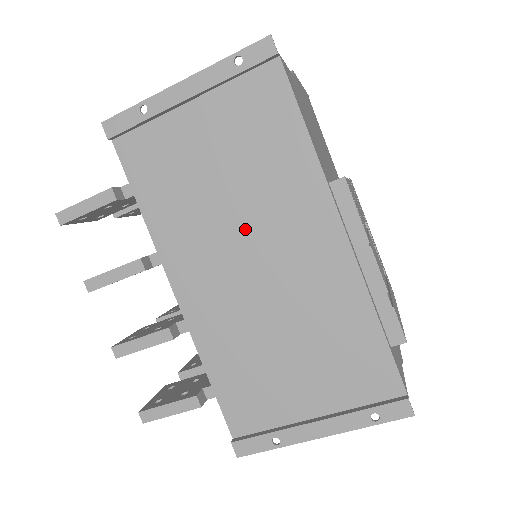
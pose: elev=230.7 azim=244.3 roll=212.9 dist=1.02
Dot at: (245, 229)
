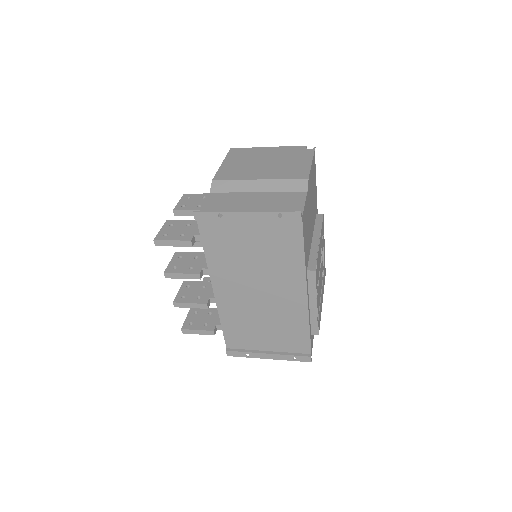
Dot at: (259, 279)
